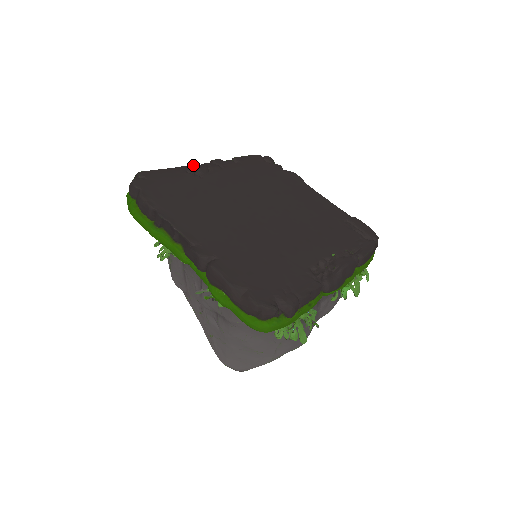
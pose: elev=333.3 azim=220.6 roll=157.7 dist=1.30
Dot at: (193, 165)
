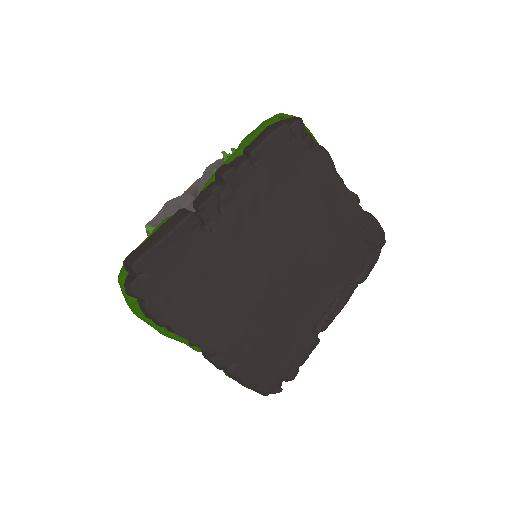
Dot at: (200, 207)
